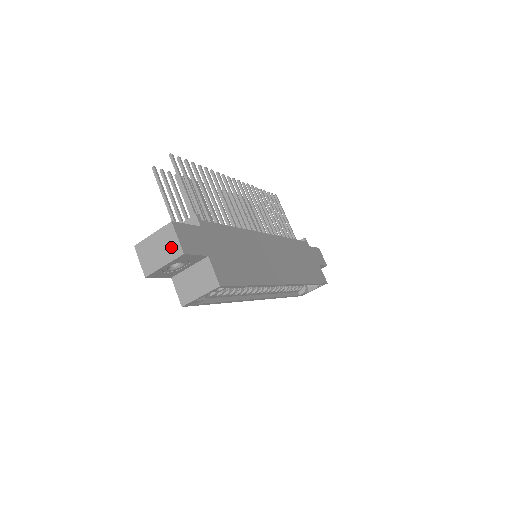
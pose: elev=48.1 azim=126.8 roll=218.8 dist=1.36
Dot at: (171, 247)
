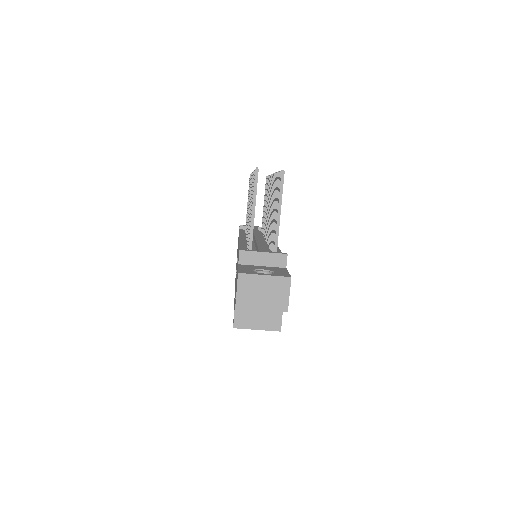
Dot at: (278, 299)
